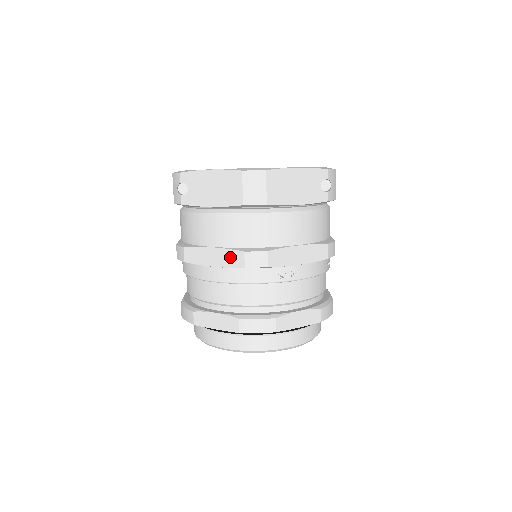
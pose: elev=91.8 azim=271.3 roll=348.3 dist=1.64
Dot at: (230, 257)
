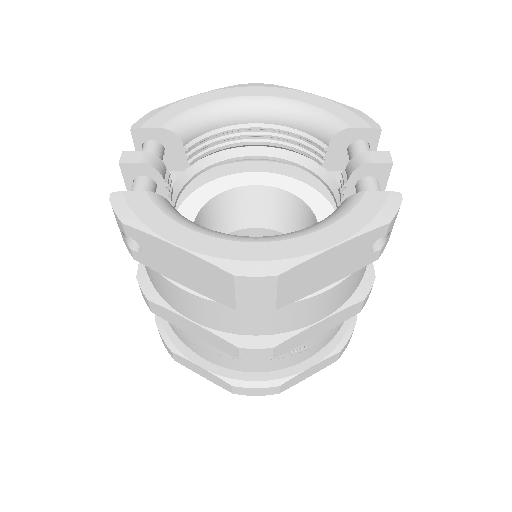
Dot at: (217, 341)
